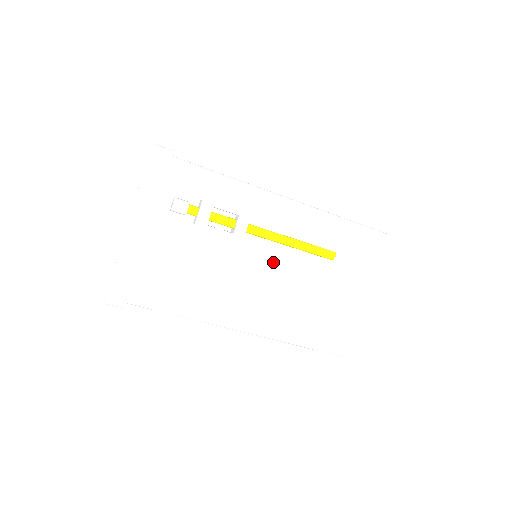
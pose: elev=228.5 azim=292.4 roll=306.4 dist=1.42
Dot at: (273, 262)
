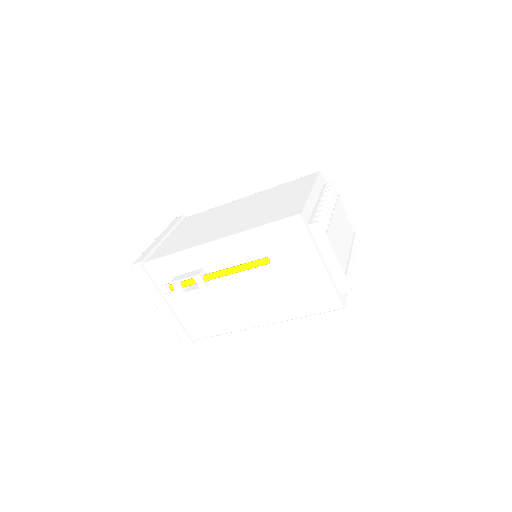
Dot at: (240, 283)
